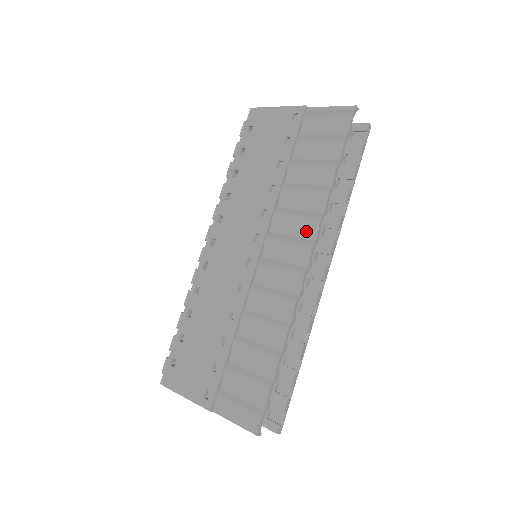
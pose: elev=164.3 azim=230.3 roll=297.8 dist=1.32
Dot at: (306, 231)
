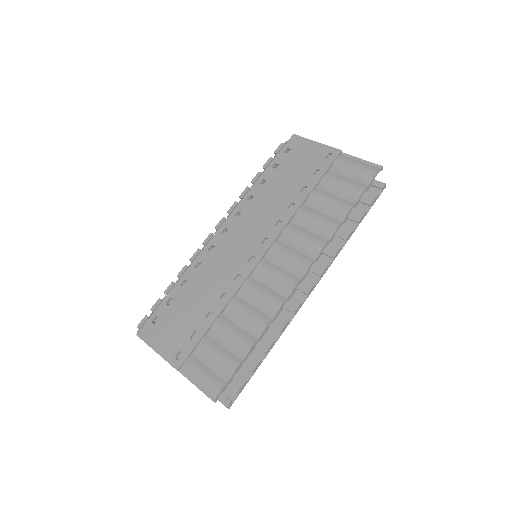
Dot at: (309, 249)
